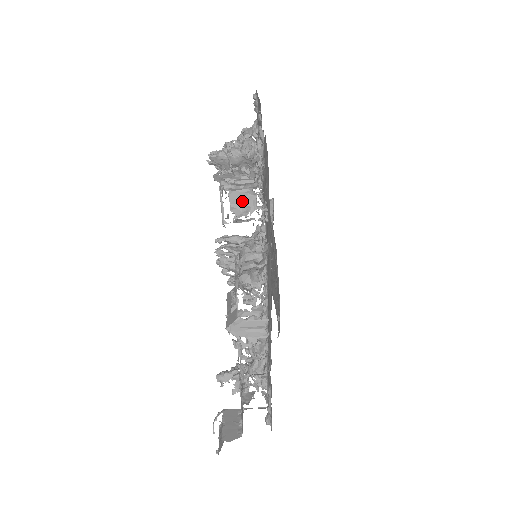
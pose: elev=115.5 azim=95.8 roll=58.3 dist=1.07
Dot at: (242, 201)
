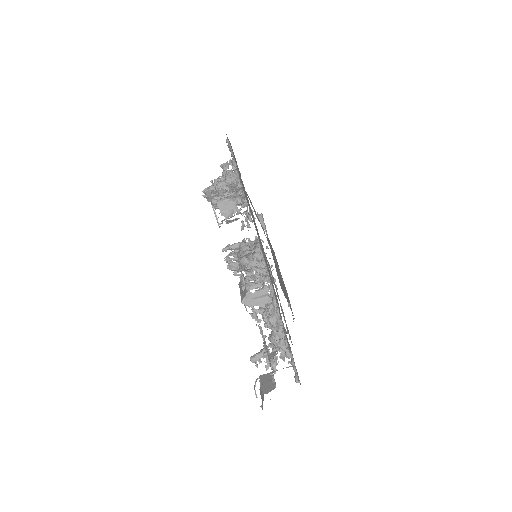
Dot at: (227, 207)
